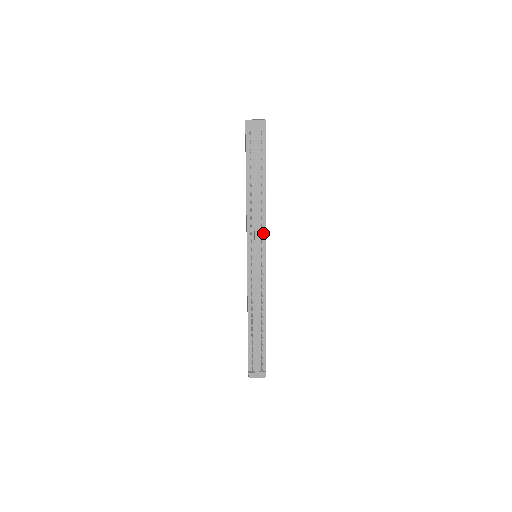
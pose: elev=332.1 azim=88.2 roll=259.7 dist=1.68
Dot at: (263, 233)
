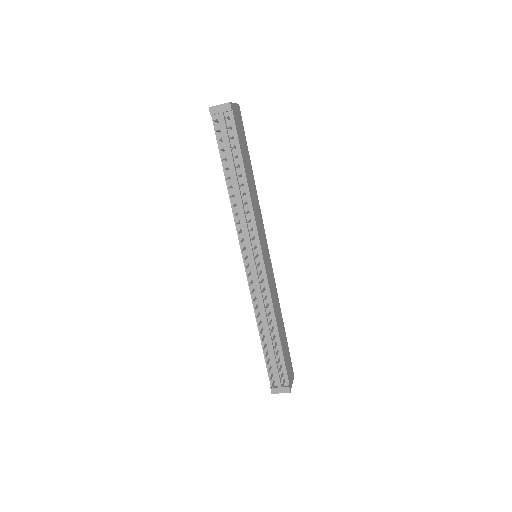
Dot at: (254, 229)
